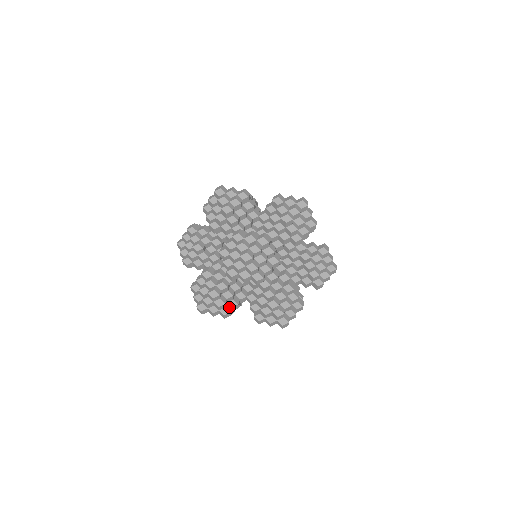
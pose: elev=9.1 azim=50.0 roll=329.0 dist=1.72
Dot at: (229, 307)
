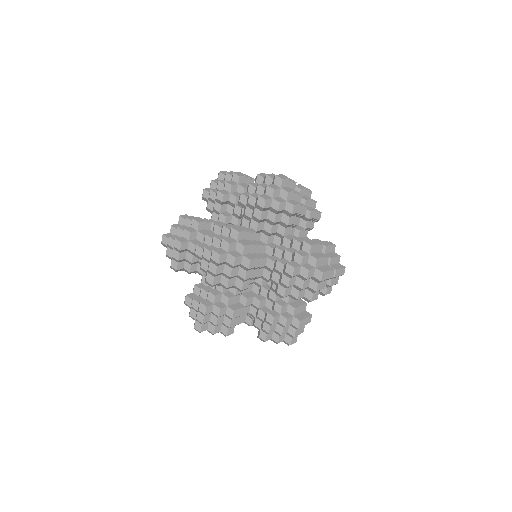
Dot at: (306, 313)
